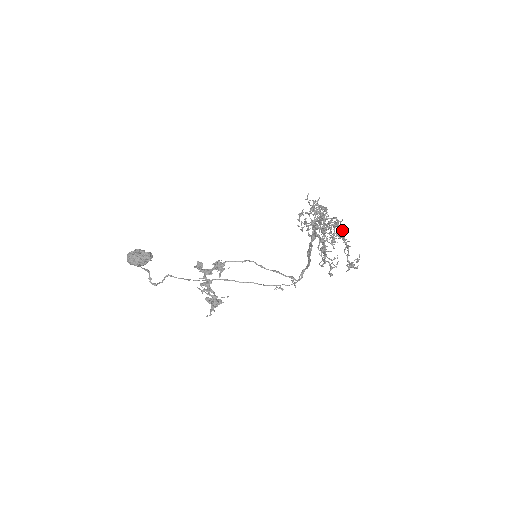
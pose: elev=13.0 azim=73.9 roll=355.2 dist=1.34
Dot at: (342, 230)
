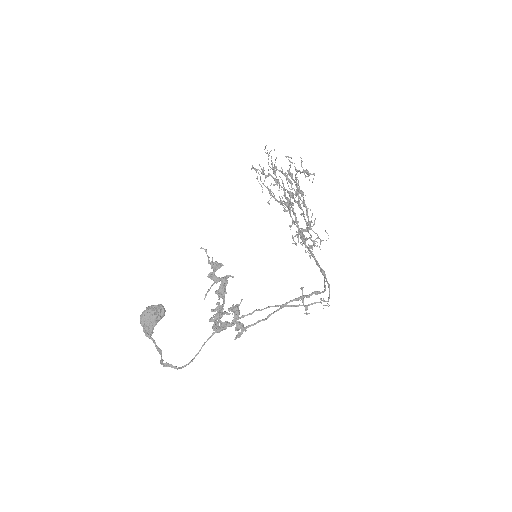
Dot at: (301, 191)
